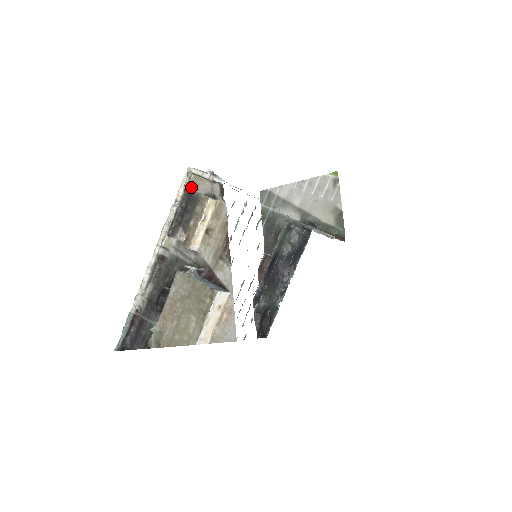
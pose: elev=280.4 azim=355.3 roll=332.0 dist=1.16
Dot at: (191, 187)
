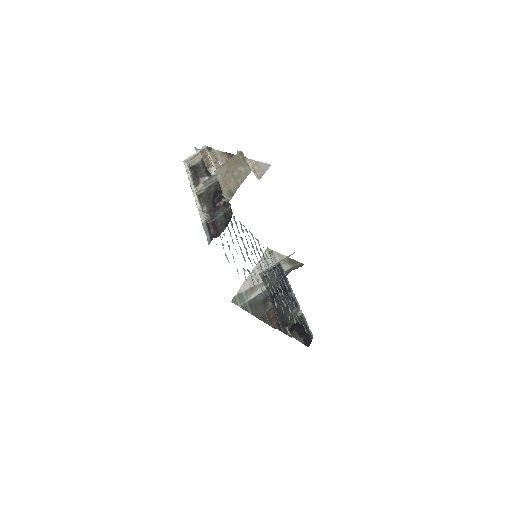
Dot at: (191, 166)
